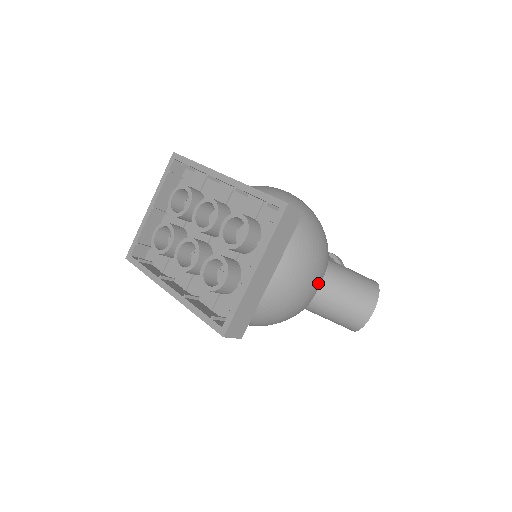
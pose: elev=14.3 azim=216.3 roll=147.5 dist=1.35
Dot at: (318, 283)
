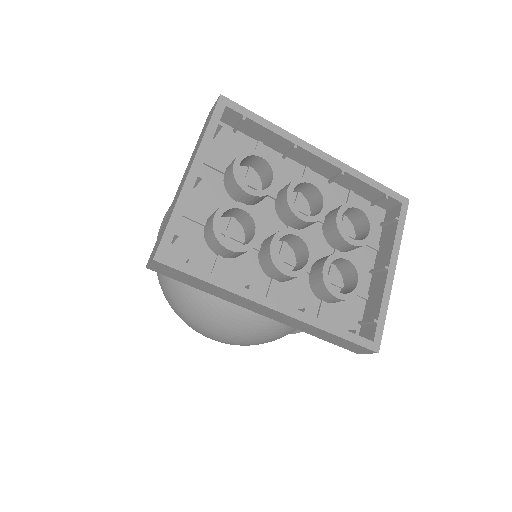
Dot at: occluded
